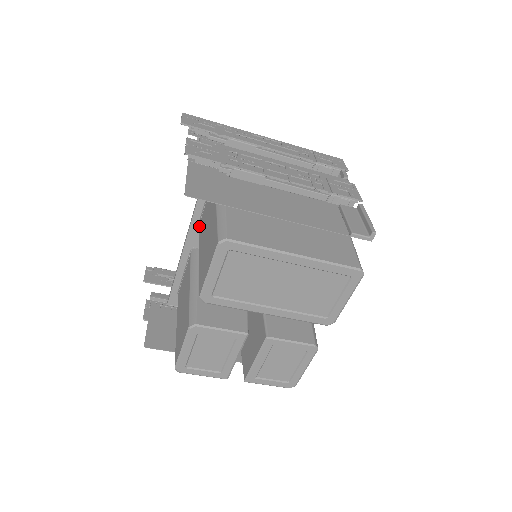
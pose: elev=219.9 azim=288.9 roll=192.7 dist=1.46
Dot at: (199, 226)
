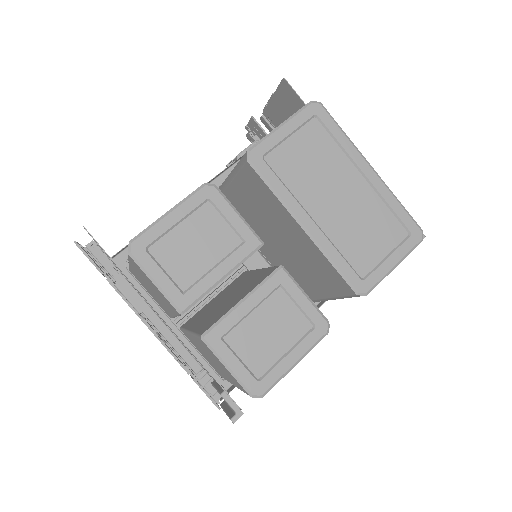
Dot at: occluded
